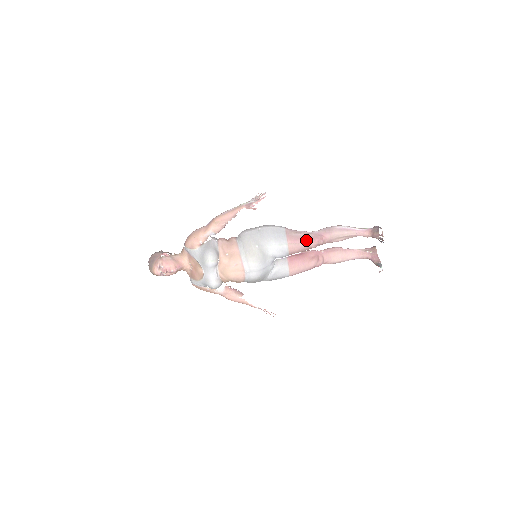
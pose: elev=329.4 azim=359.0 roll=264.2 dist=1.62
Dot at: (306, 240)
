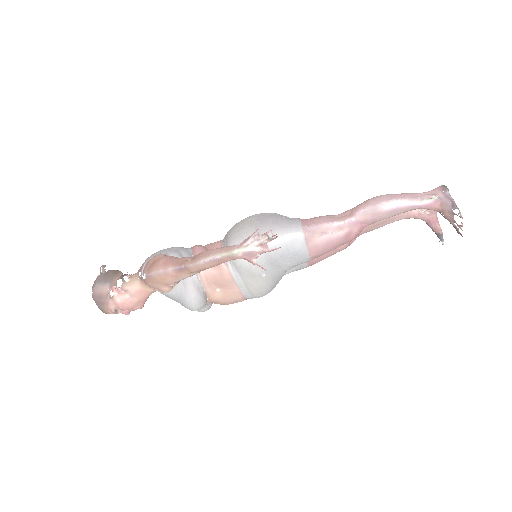
Dot at: (338, 244)
